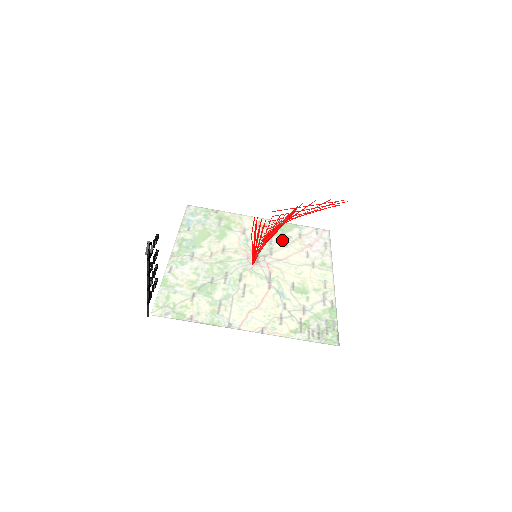
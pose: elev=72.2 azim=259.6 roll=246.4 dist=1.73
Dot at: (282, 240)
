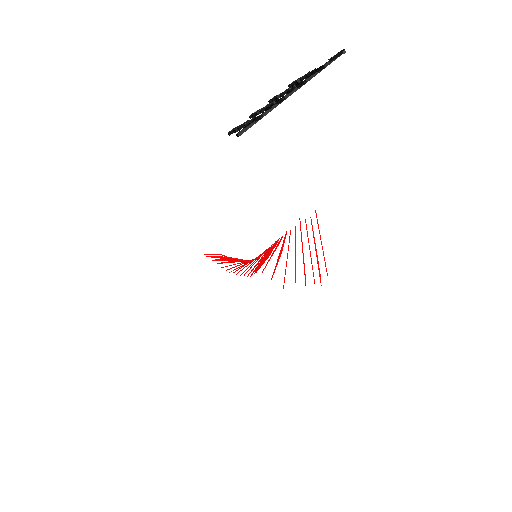
Dot at: occluded
